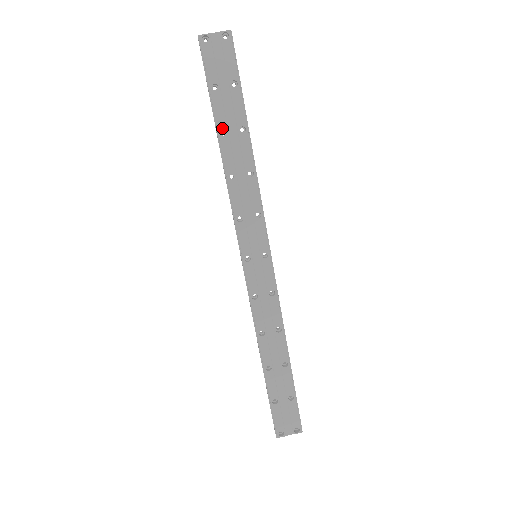
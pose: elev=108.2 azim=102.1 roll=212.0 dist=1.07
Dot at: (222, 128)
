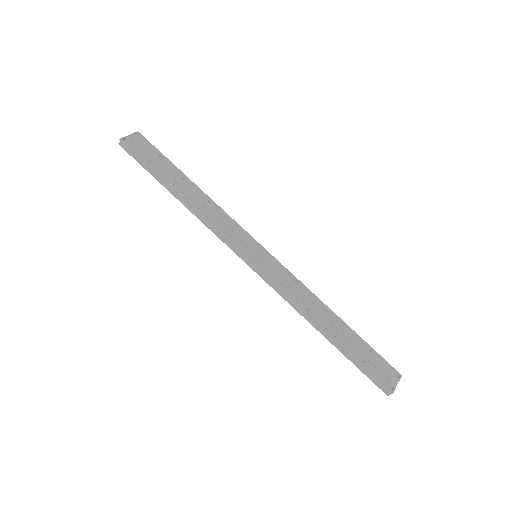
Dot at: (172, 183)
